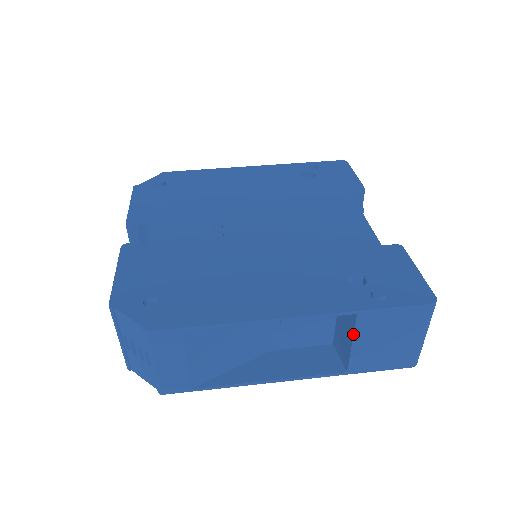
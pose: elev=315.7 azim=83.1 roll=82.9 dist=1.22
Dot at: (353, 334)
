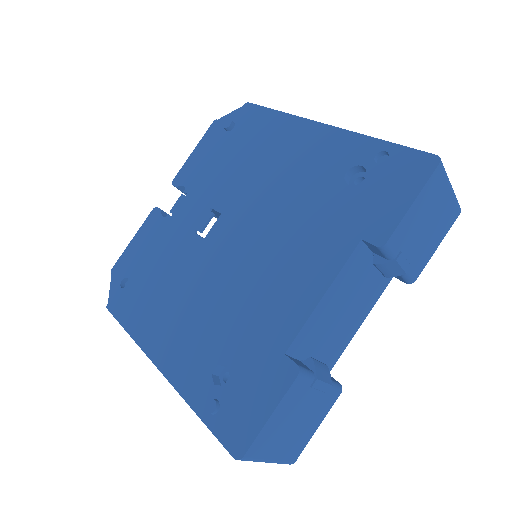
Dot at: occluded
